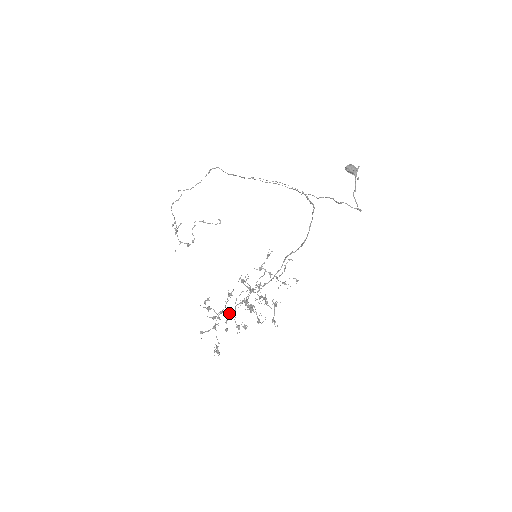
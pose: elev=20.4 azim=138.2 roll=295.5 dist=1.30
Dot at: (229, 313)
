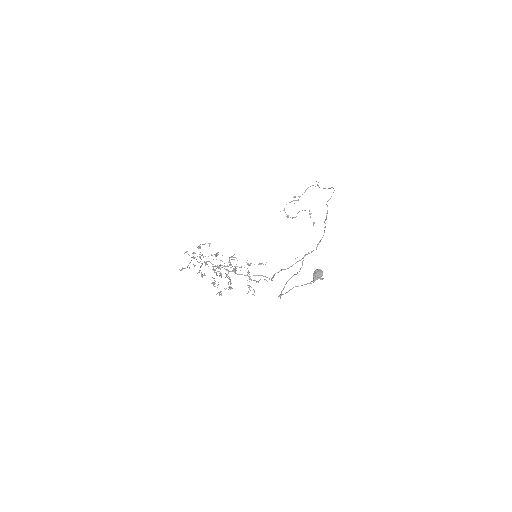
Dot at: occluded
